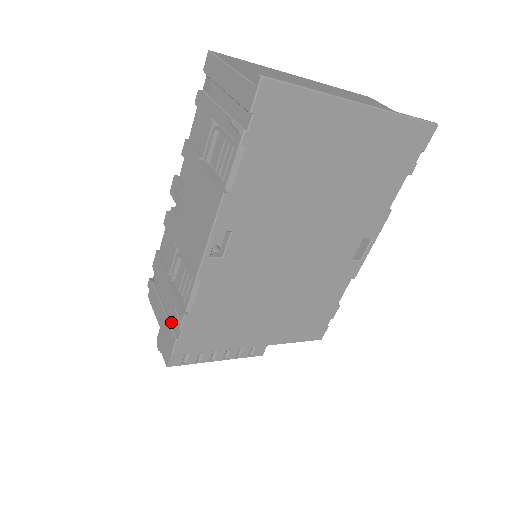
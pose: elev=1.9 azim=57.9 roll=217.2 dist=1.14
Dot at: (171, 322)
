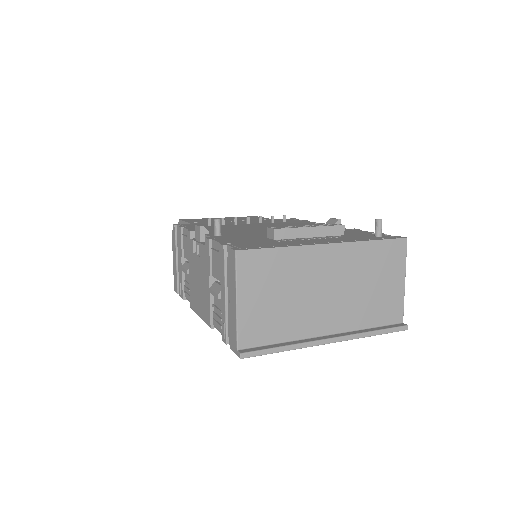
Dot at: (178, 278)
